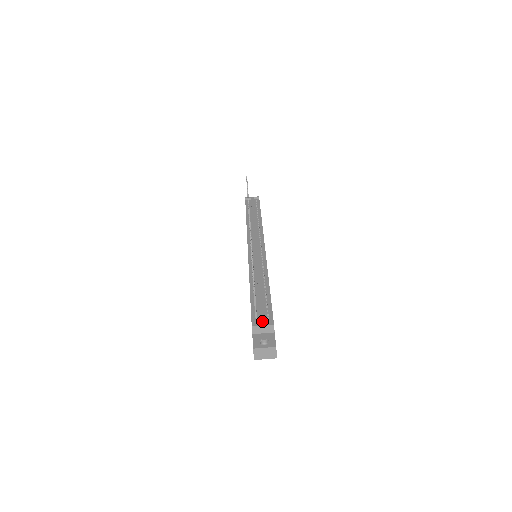
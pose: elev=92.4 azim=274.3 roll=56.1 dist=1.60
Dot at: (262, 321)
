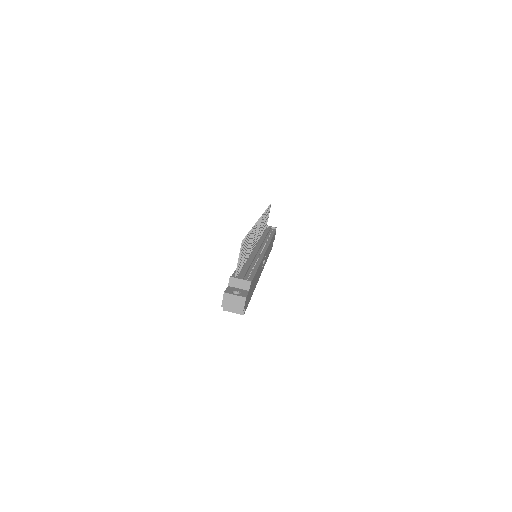
Dot at: (241, 277)
